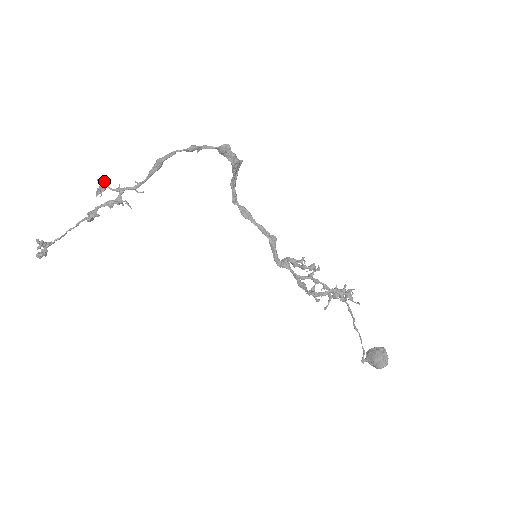
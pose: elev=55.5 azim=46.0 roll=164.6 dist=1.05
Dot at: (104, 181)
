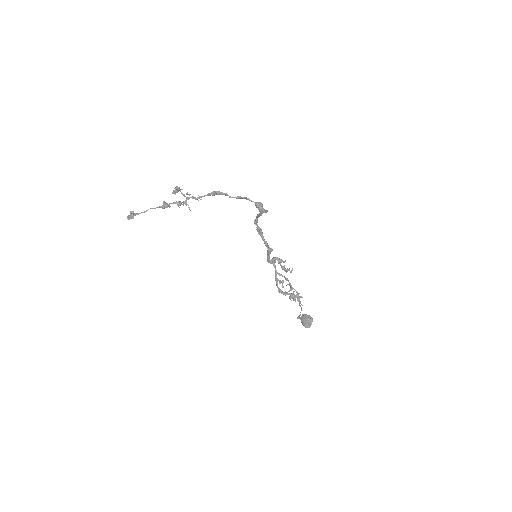
Dot at: (179, 190)
